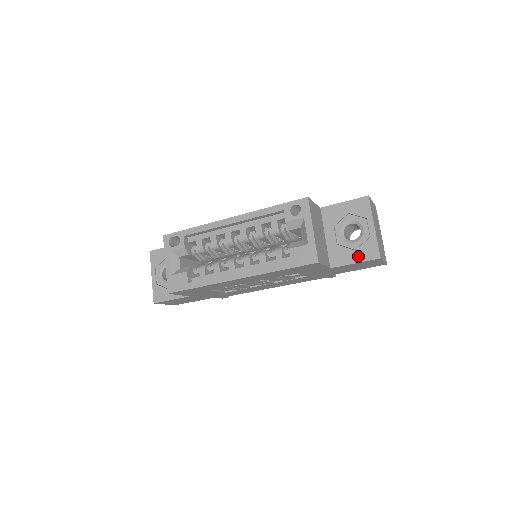
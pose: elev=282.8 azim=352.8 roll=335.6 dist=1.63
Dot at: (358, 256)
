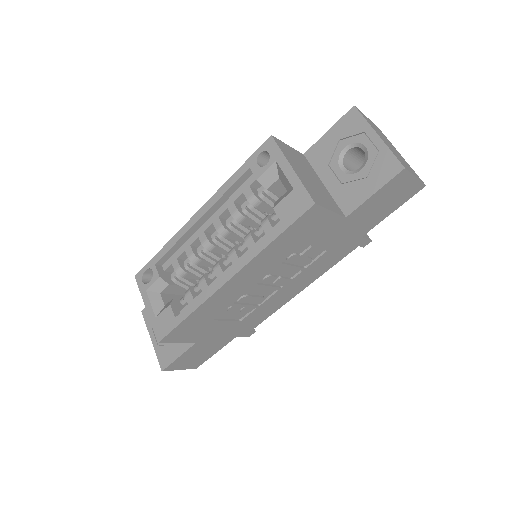
Dot at: (374, 182)
